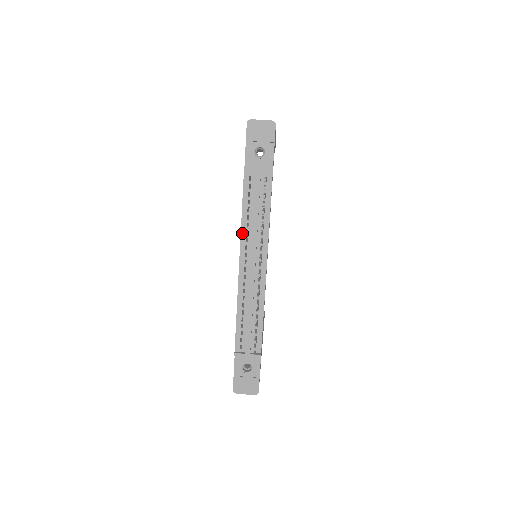
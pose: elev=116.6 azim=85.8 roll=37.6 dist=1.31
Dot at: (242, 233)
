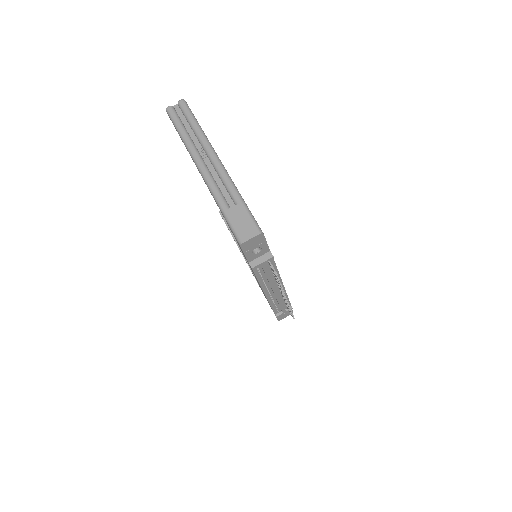
Dot at: (261, 285)
